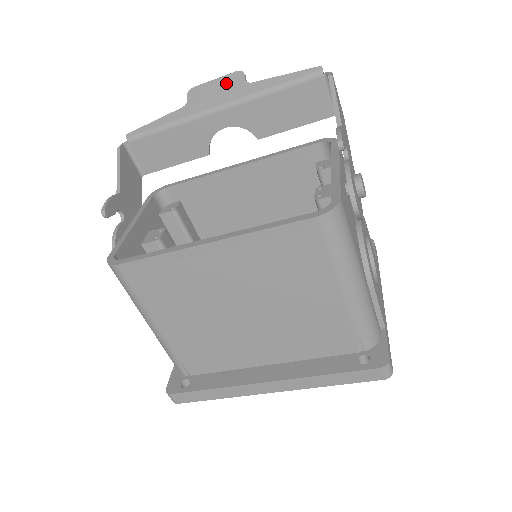
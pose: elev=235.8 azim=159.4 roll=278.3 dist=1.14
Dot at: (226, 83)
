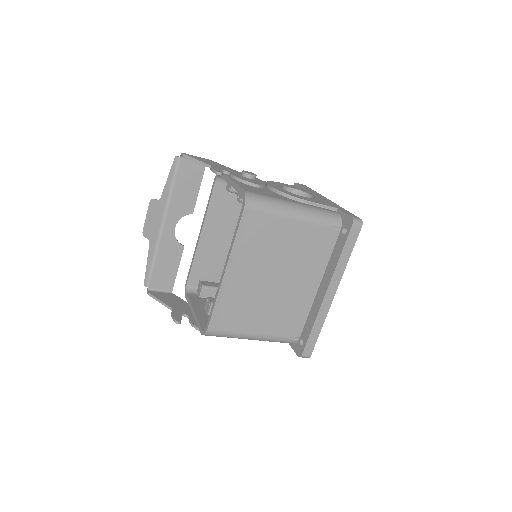
Dot at: (152, 212)
